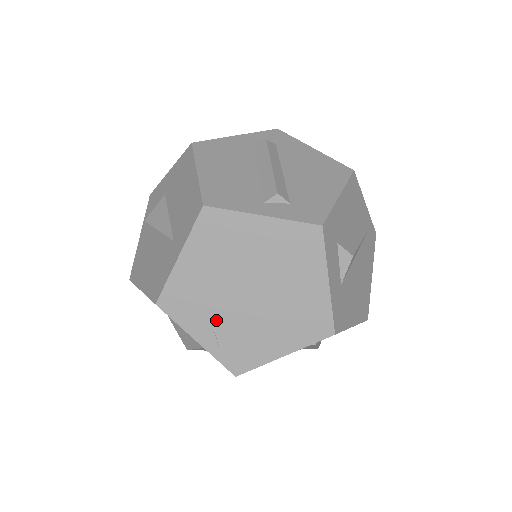
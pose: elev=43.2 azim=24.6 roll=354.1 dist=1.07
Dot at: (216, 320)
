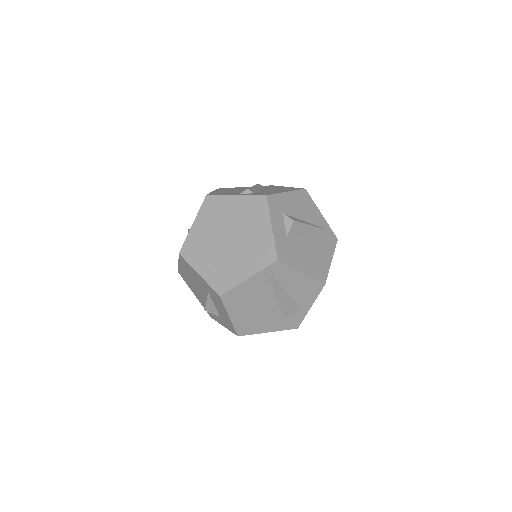
Dot at: (210, 259)
